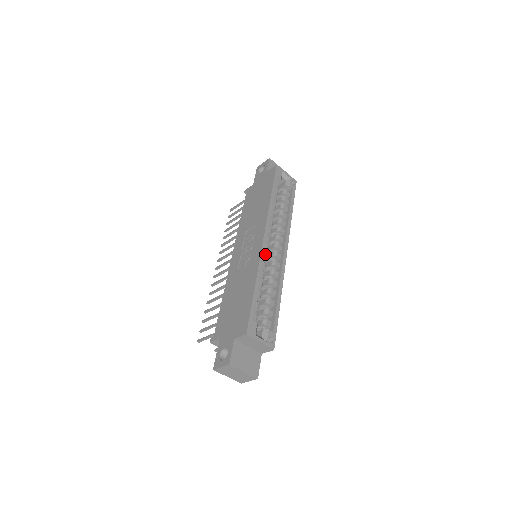
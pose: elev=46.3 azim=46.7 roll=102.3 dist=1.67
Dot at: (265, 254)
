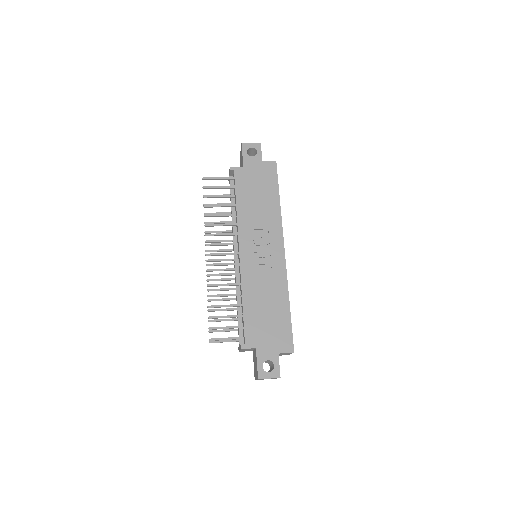
Dot at: occluded
